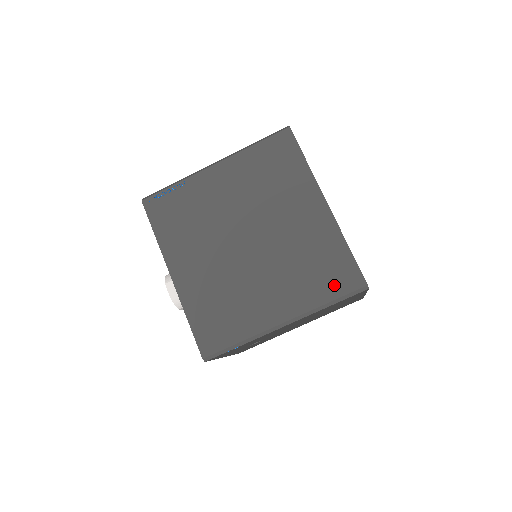
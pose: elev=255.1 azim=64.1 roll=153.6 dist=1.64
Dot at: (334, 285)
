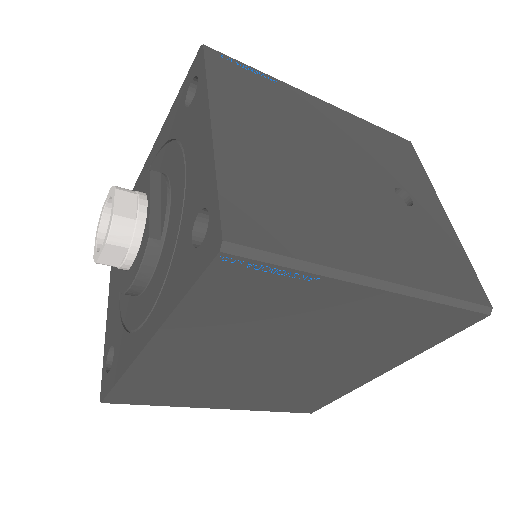
Dot at: (292, 407)
